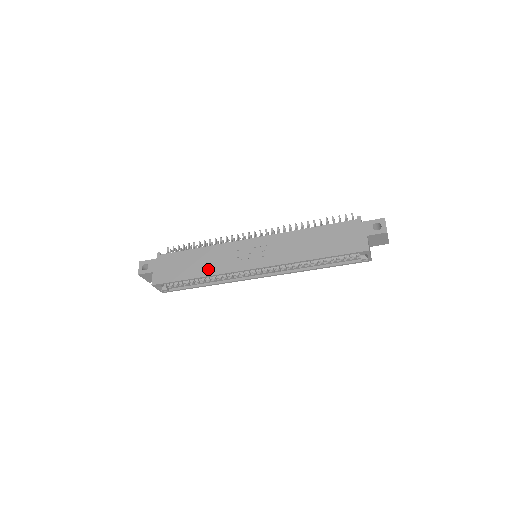
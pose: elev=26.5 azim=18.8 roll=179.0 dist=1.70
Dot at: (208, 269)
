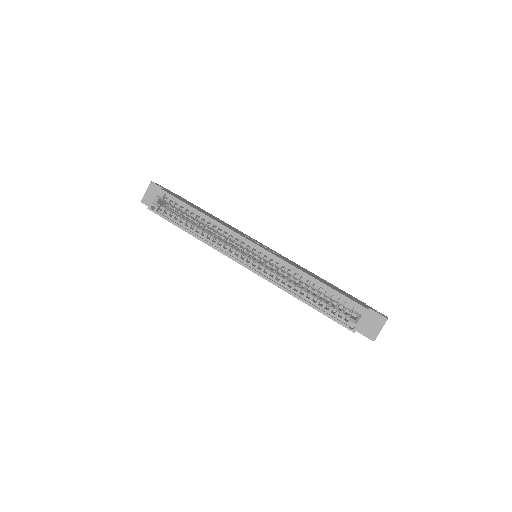
Dot at: (216, 220)
